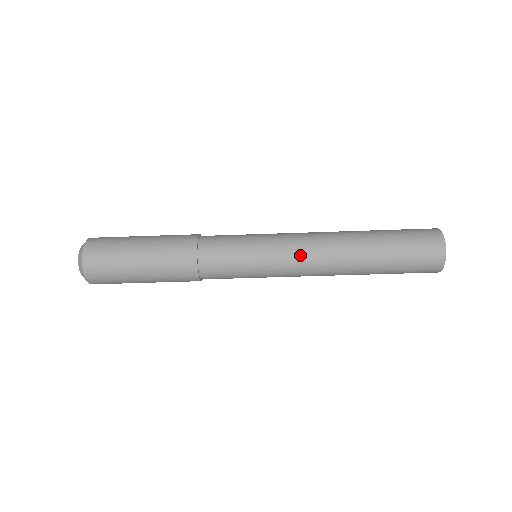
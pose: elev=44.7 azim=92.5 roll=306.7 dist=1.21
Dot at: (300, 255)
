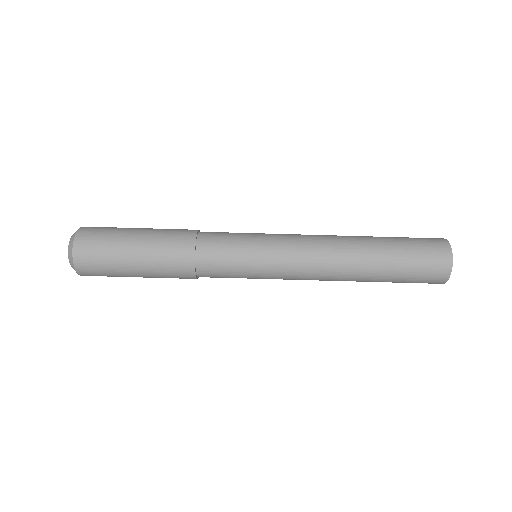
Dot at: (302, 265)
